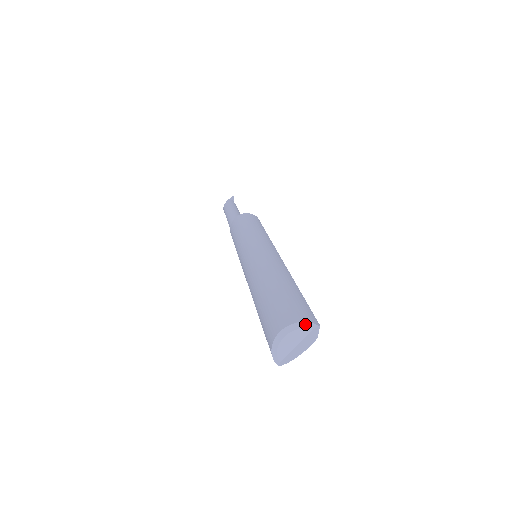
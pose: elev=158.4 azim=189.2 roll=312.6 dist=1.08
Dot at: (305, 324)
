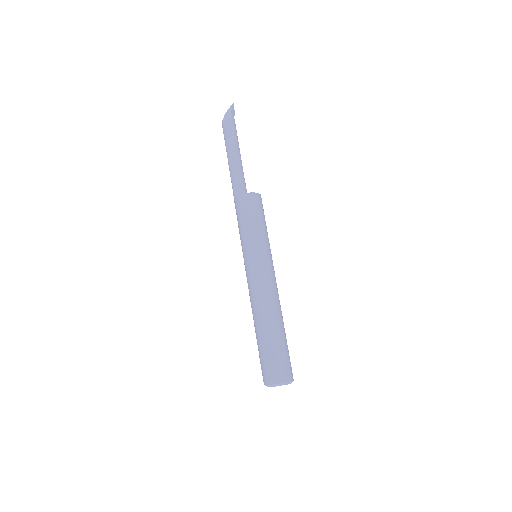
Dot at: occluded
